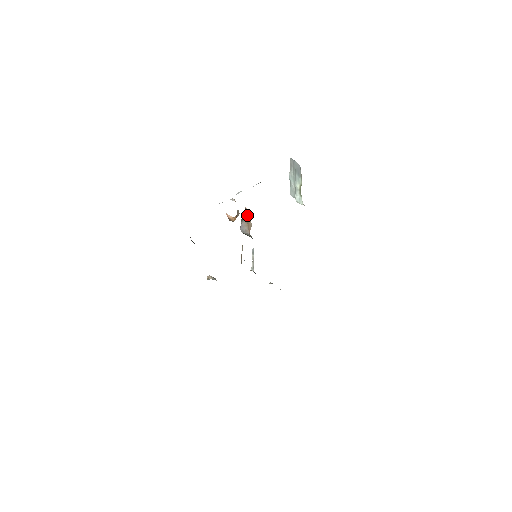
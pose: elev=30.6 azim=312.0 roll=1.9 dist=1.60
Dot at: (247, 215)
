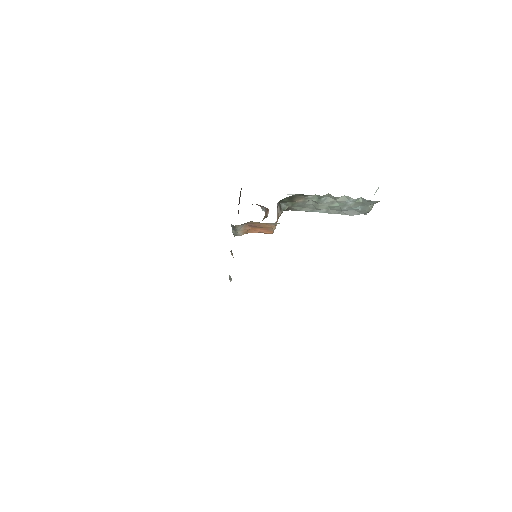
Dot at: occluded
